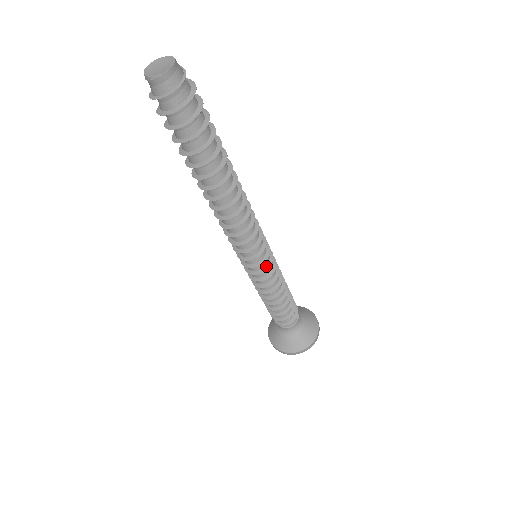
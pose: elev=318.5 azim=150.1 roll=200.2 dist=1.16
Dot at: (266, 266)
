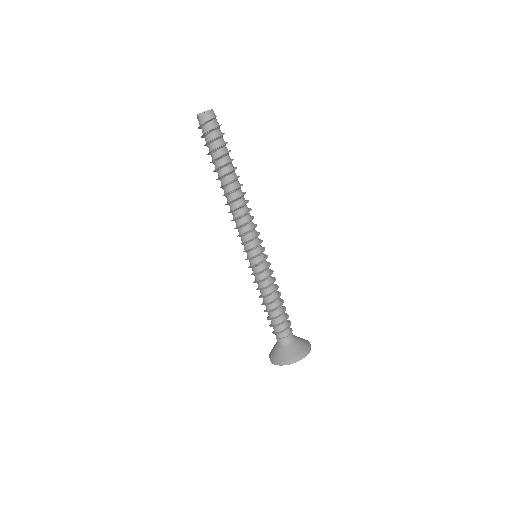
Dot at: (264, 260)
